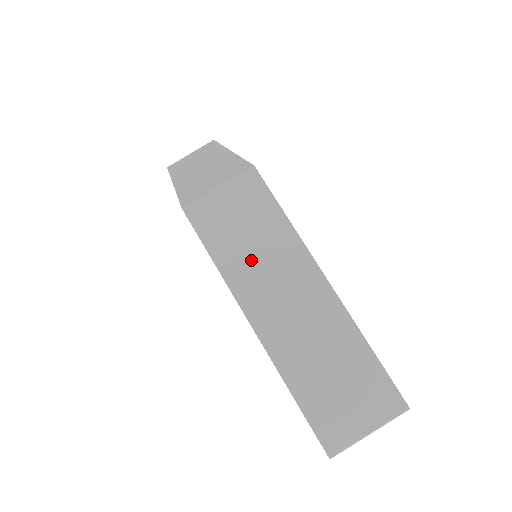
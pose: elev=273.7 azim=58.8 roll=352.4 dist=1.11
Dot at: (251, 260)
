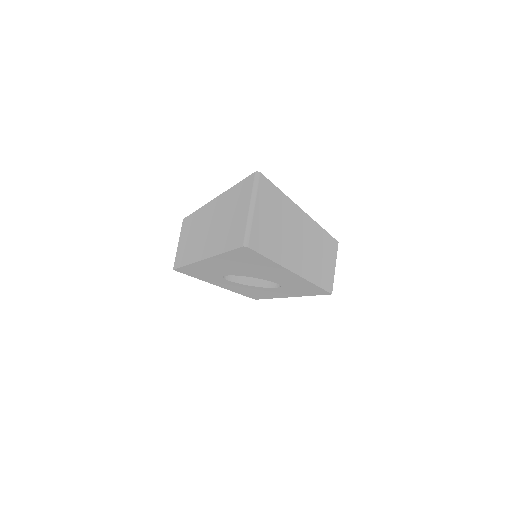
Dot at: (192, 243)
